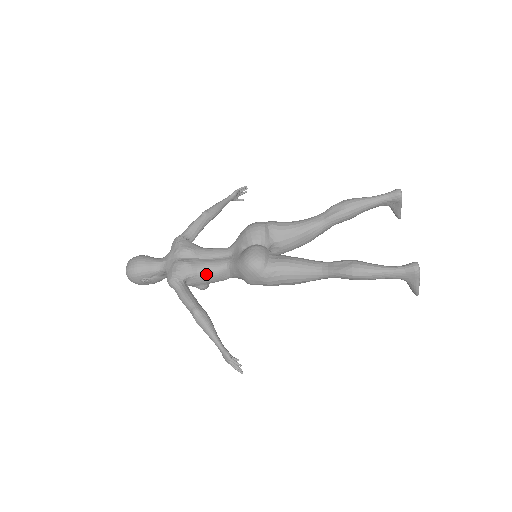
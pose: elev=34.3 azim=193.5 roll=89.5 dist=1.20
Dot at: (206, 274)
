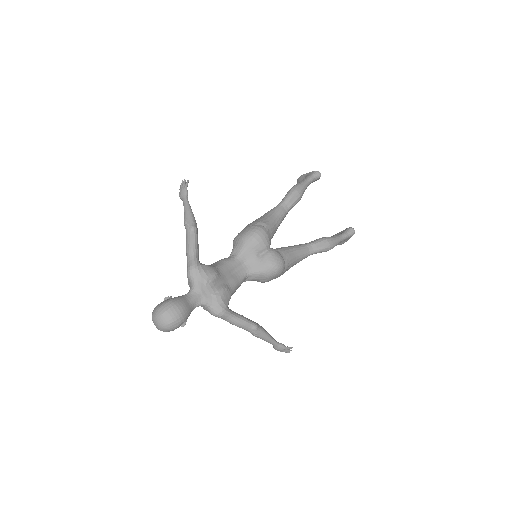
Dot at: (235, 290)
